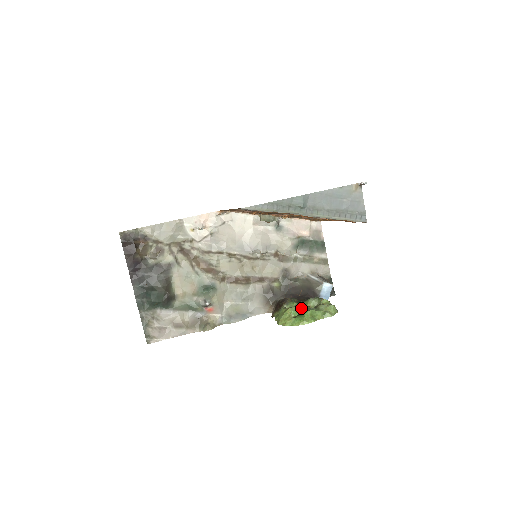
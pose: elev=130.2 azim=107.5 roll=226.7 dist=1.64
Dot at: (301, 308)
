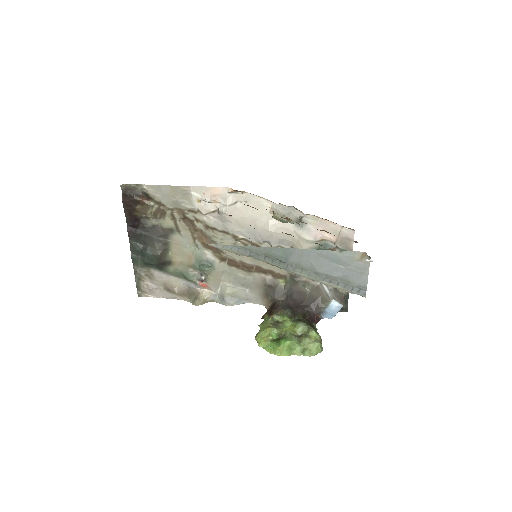
Dot at: (284, 331)
